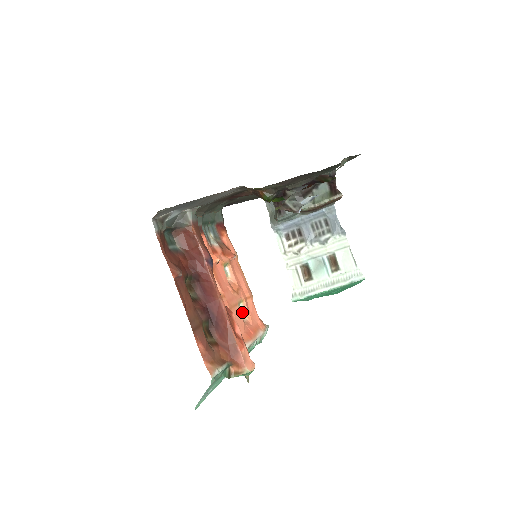
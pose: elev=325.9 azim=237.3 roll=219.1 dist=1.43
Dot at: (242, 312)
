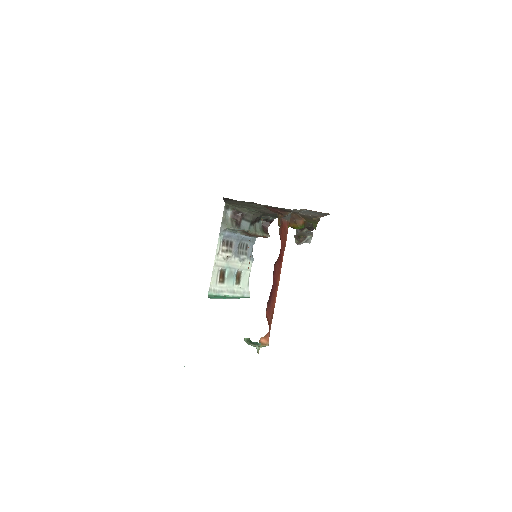
Dot at: occluded
